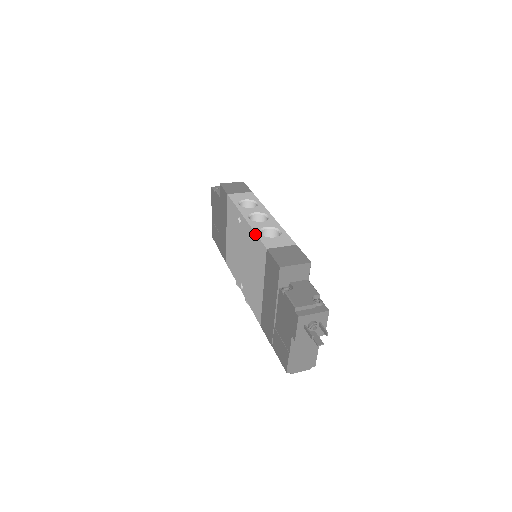
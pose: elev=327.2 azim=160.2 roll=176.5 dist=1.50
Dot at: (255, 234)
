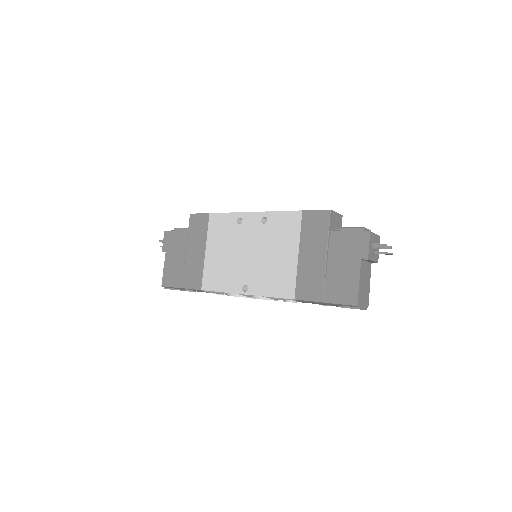
Dot at: (277, 212)
